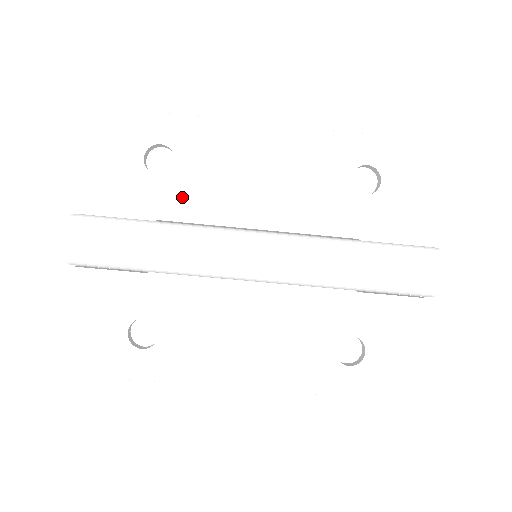
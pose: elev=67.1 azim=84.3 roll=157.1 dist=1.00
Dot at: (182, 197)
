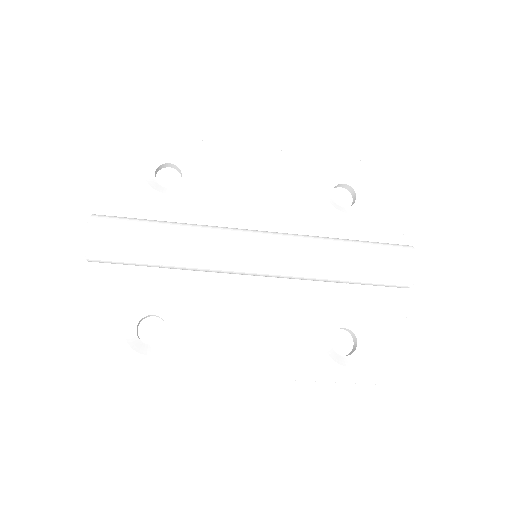
Dot at: (190, 205)
